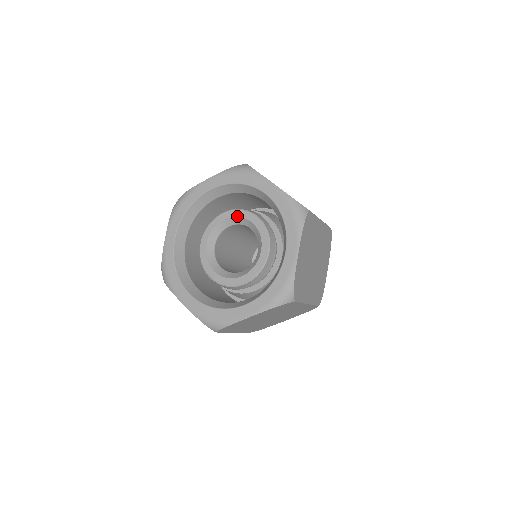
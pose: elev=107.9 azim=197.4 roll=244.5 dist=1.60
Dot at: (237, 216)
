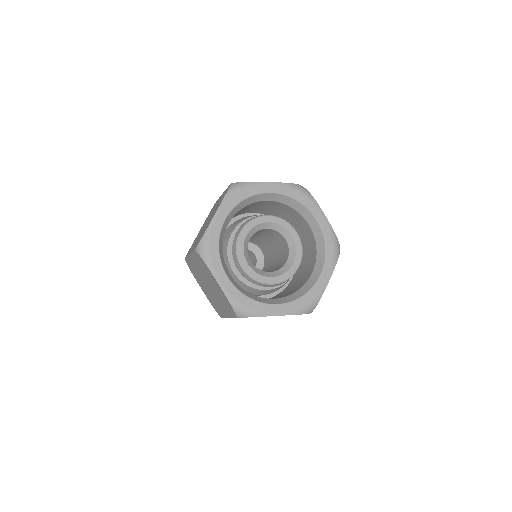
Dot at: (254, 226)
